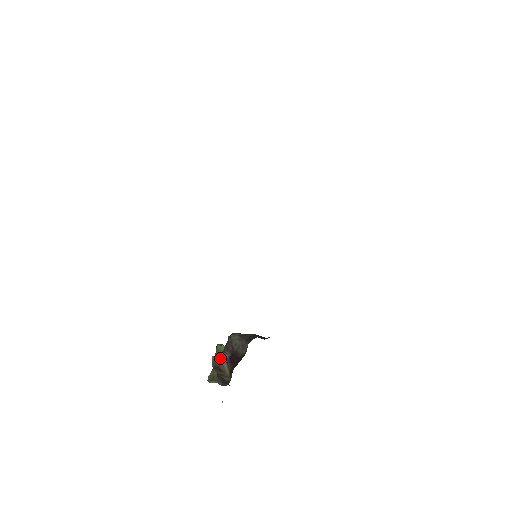
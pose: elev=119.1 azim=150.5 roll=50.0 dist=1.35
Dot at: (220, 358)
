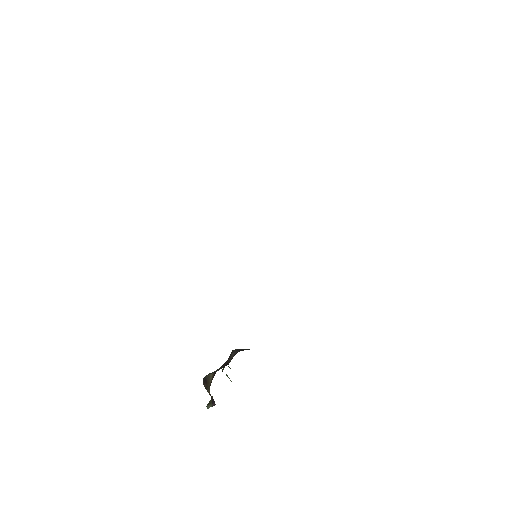
Dot at: (213, 372)
